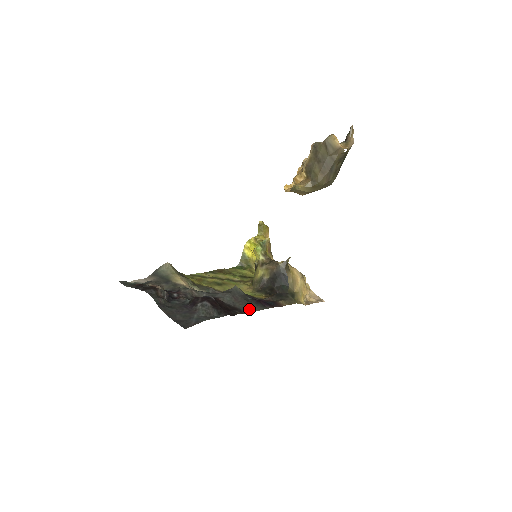
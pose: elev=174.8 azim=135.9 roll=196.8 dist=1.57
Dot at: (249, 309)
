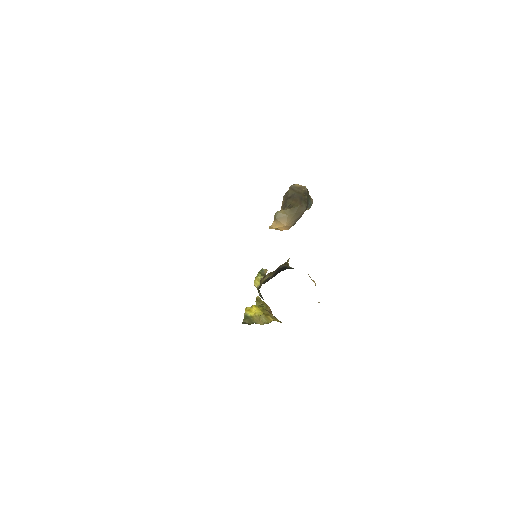
Dot at: occluded
